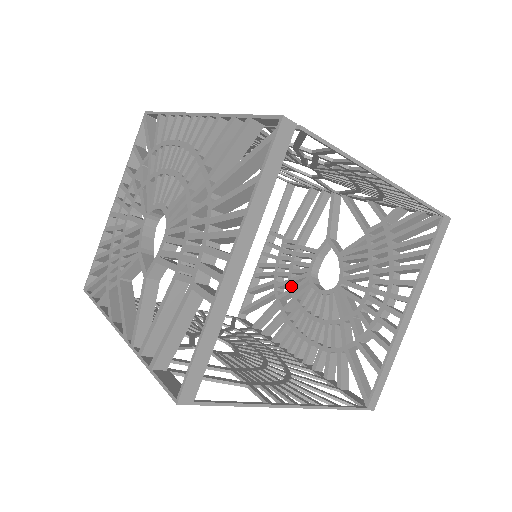
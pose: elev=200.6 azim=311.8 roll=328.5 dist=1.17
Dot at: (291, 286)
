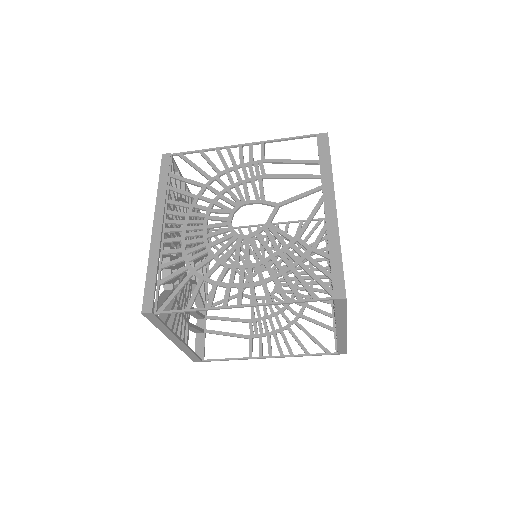
Dot at: occluded
